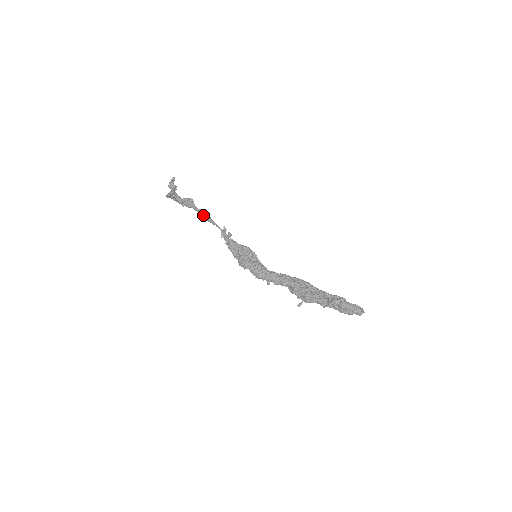
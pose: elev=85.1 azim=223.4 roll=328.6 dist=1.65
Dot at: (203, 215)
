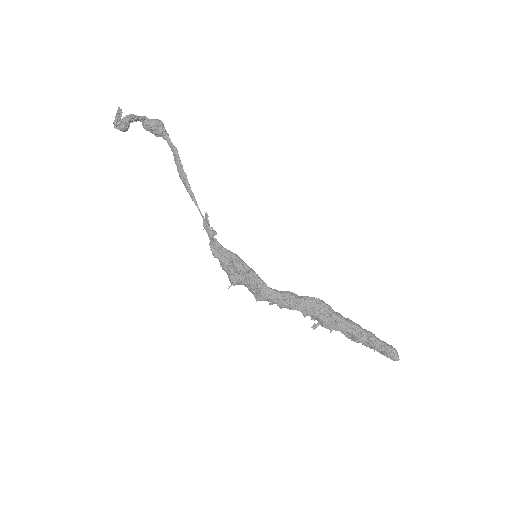
Dot at: (178, 168)
